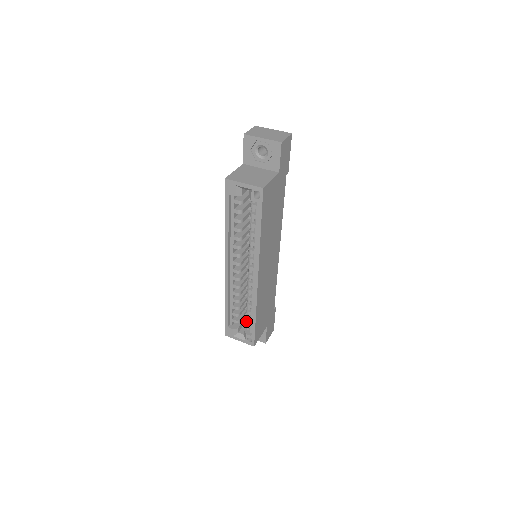
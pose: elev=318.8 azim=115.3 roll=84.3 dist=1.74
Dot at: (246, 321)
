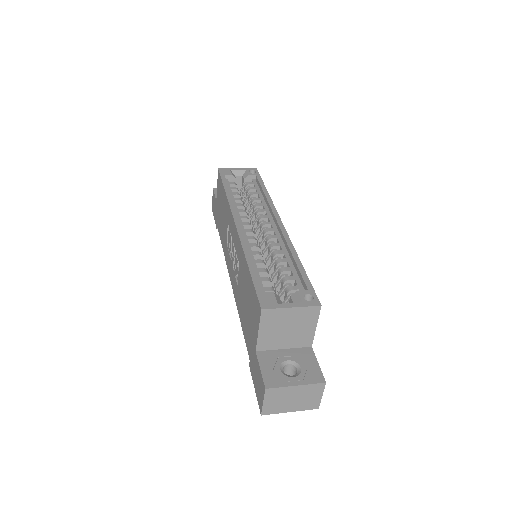
Dot at: (286, 288)
